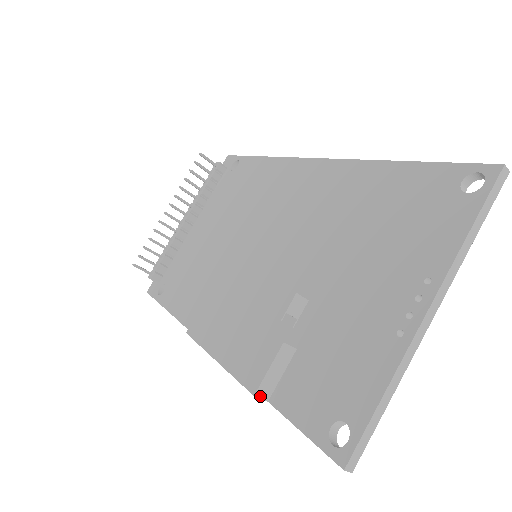
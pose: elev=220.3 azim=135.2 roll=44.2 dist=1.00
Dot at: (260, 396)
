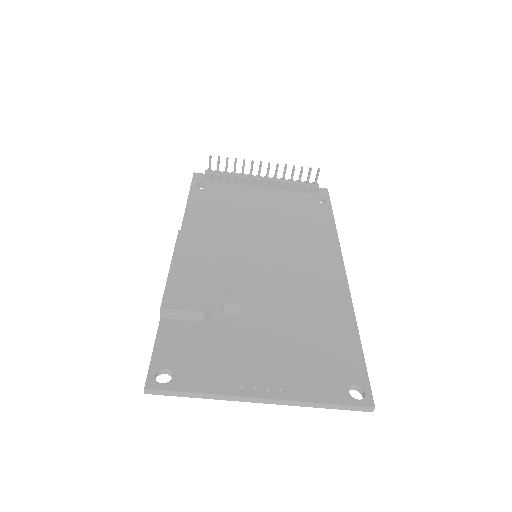
Dot at: (162, 312)
